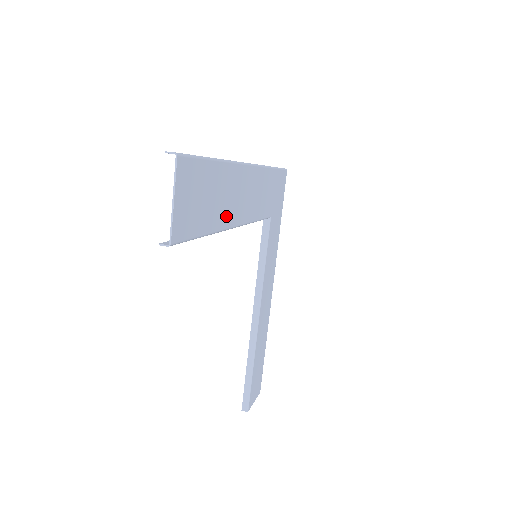
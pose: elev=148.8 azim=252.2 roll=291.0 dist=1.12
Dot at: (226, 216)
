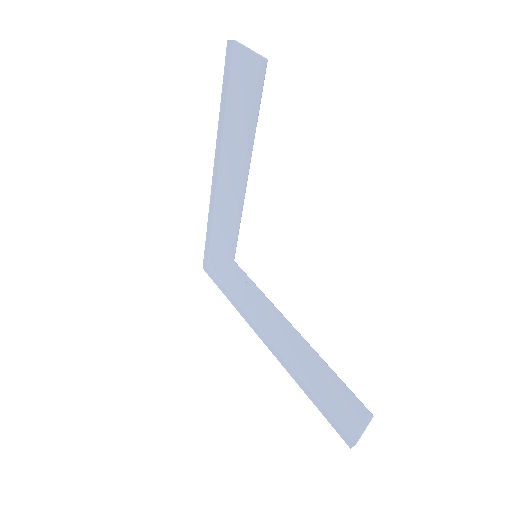
Dot at: (246, 149)
